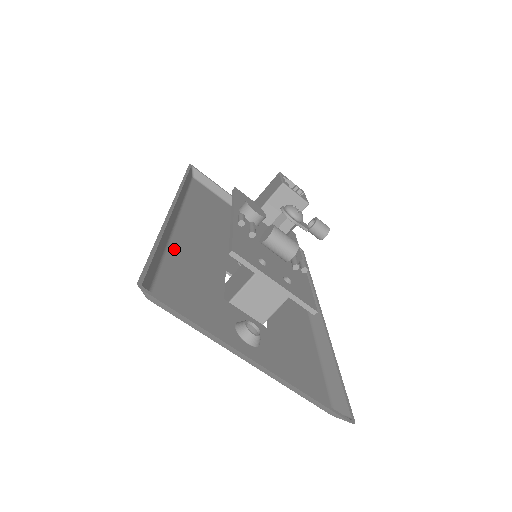
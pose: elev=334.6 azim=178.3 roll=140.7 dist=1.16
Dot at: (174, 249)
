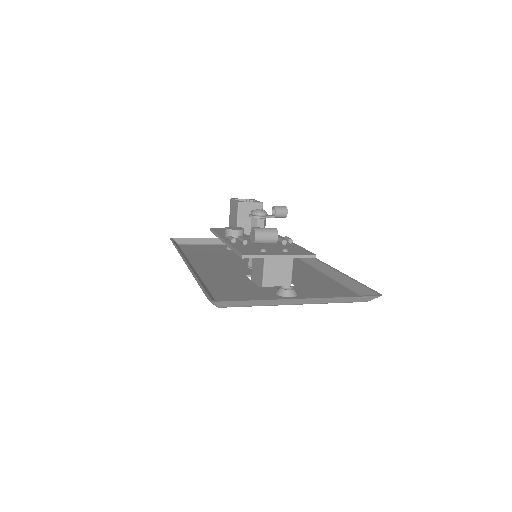
Dot at: (208, 282)
